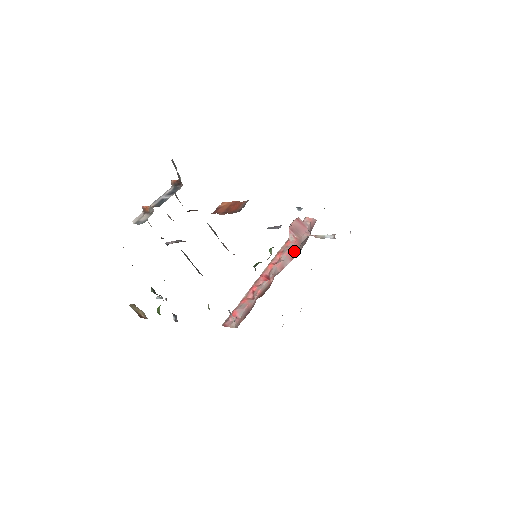
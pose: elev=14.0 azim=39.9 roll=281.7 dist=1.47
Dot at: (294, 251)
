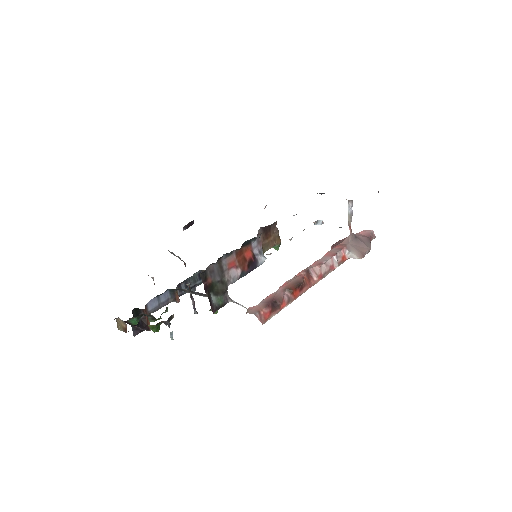
Dot at: (336, 251)
